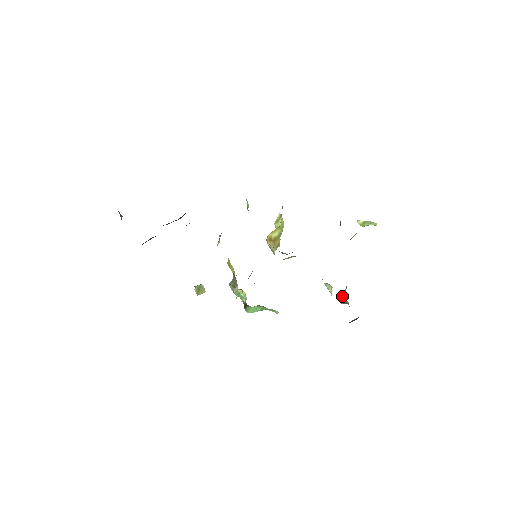
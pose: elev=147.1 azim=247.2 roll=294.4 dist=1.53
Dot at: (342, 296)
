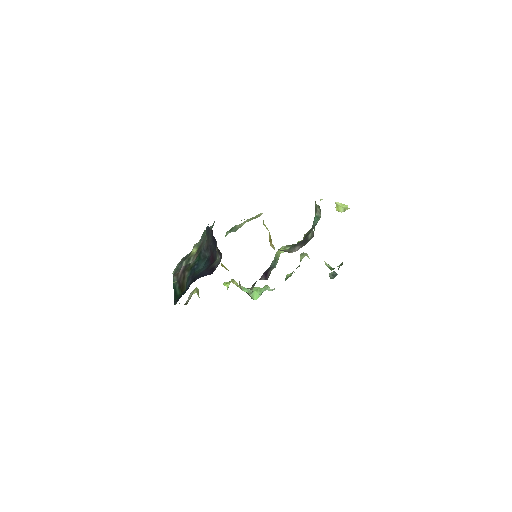
Dot at: (326, 263)
